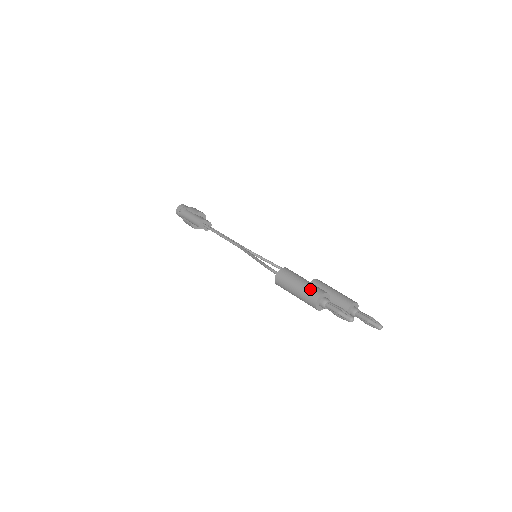
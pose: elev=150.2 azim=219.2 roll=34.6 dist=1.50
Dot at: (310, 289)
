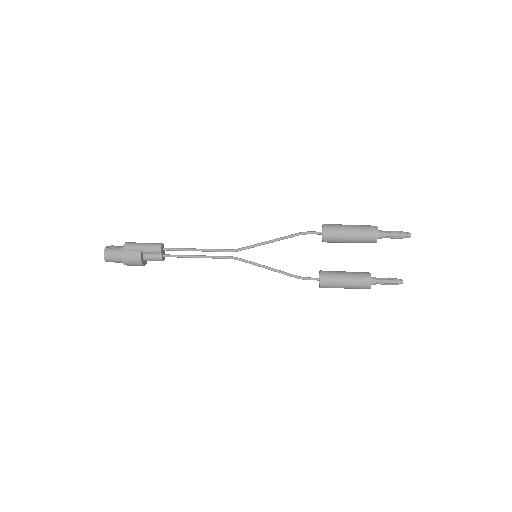
Dot at: (364, 225)
